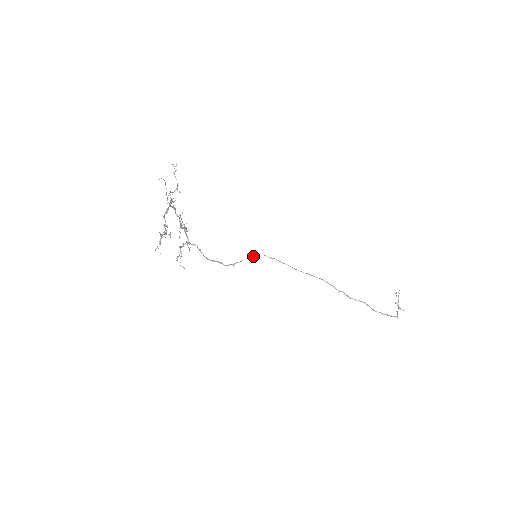
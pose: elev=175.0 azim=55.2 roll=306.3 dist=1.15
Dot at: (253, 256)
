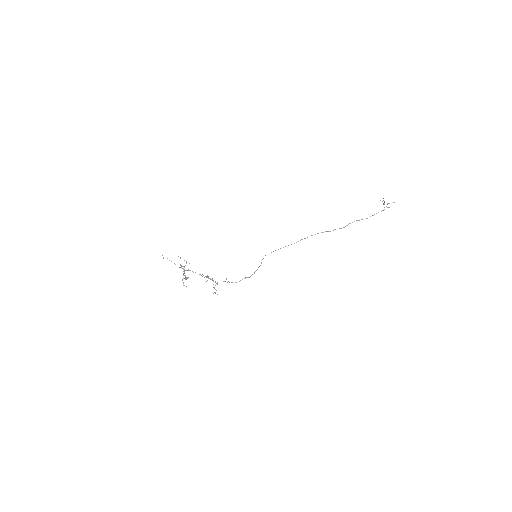
Dot at: occluded
